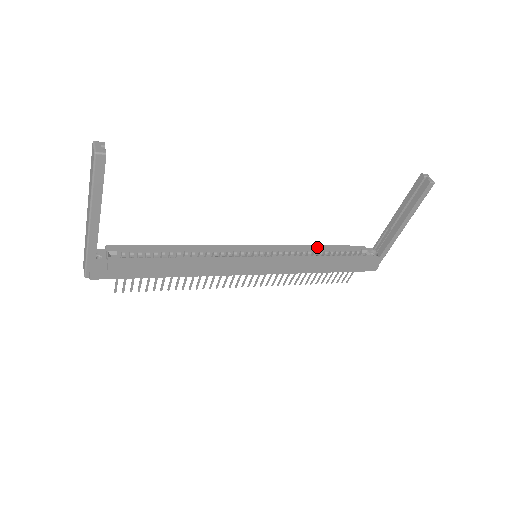
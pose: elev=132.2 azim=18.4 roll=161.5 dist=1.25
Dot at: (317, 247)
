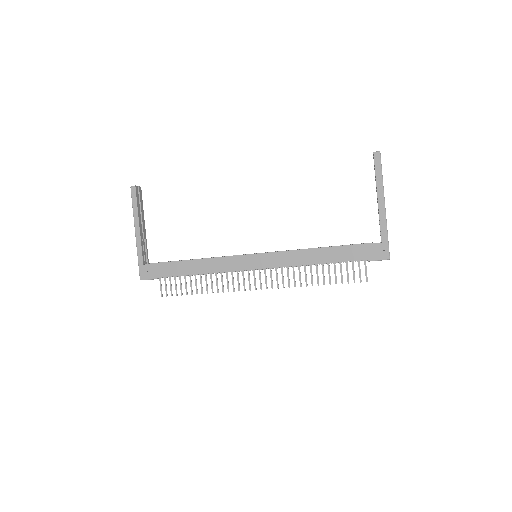
Dot at: occluded
